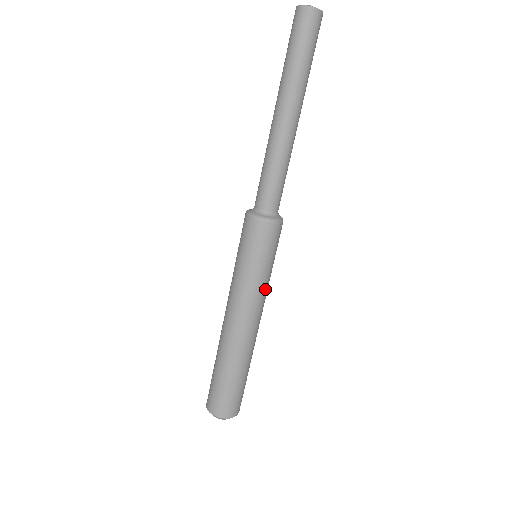
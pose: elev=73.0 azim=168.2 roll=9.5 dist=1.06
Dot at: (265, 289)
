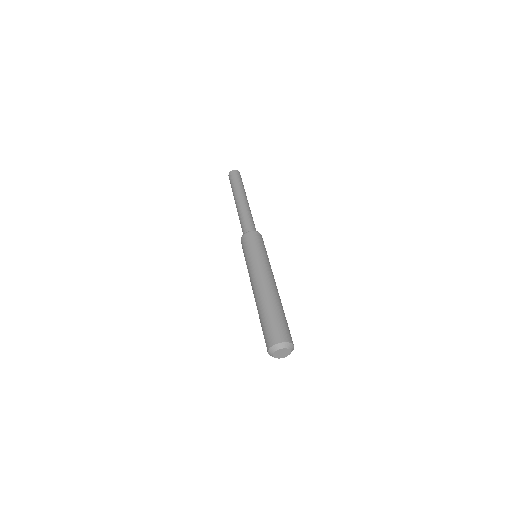
Dot at: (261, 261)
